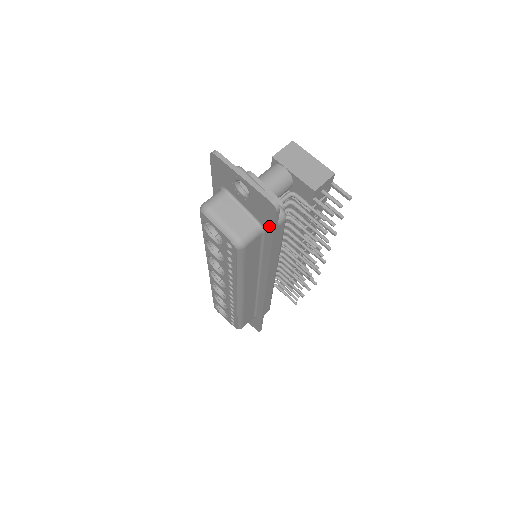
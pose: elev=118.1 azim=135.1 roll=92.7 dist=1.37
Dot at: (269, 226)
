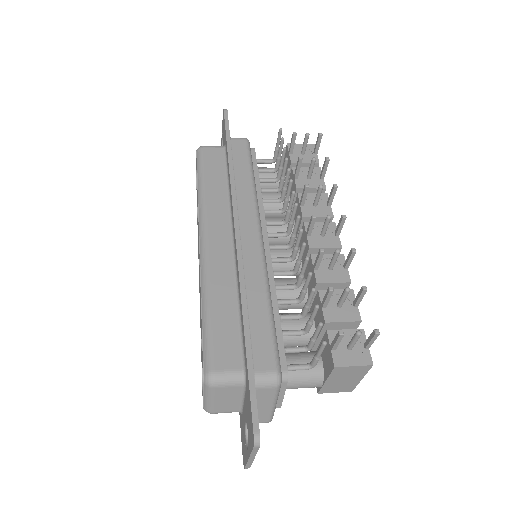
Dot at: (225, 133)
